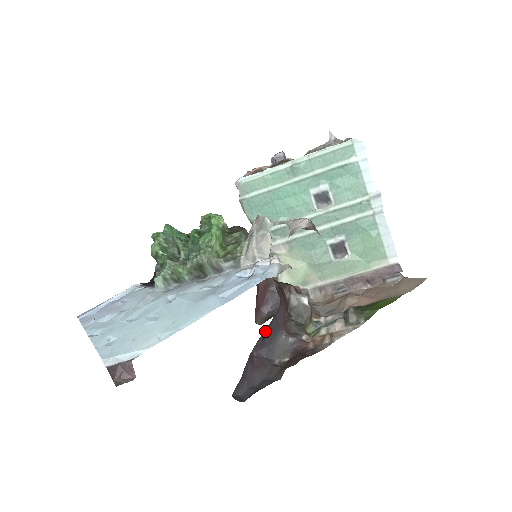
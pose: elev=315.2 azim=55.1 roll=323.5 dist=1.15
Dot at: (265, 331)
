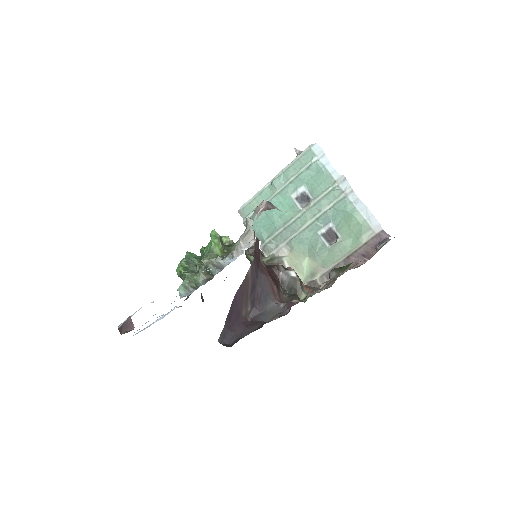
Dot at: (251, 296)
